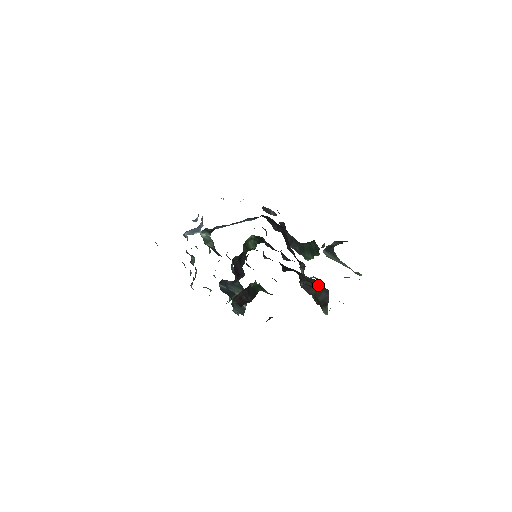
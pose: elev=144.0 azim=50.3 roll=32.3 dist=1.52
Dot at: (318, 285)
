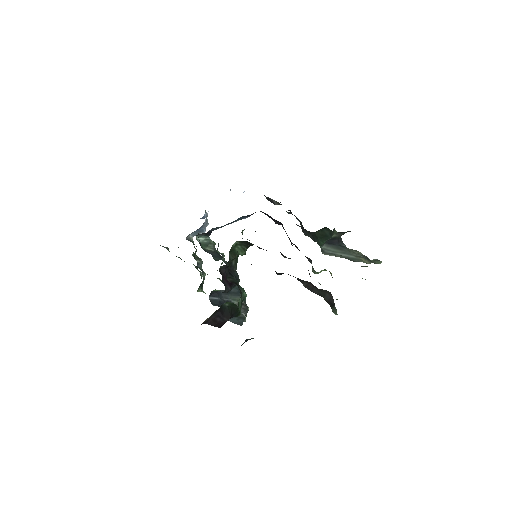
Dot at: occluded
